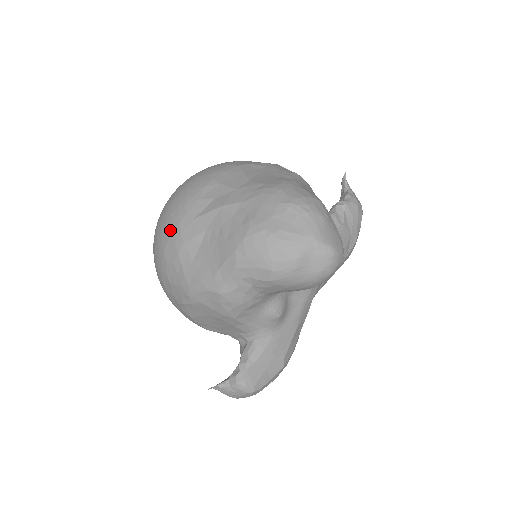
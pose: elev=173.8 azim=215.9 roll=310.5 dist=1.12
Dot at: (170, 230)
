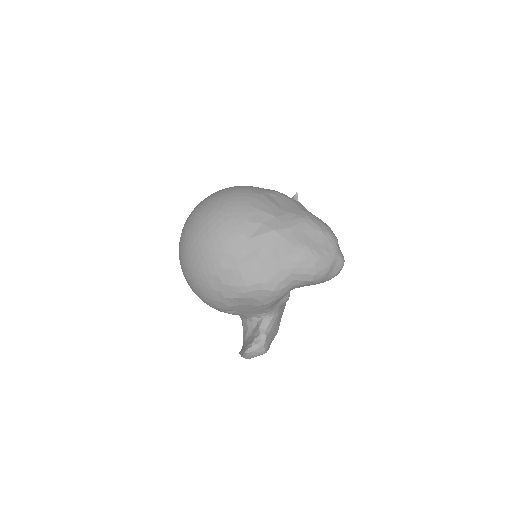
Dot at: (227, 245)
